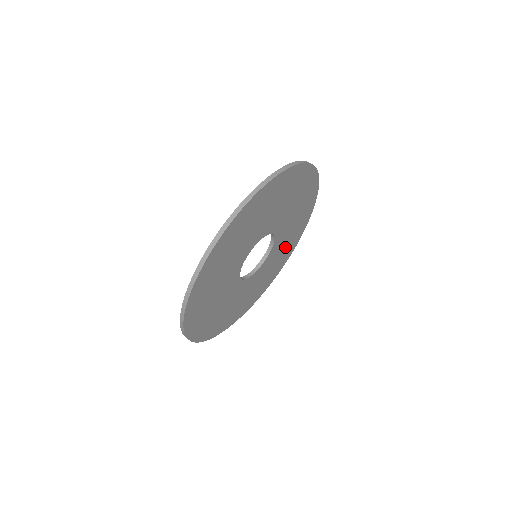
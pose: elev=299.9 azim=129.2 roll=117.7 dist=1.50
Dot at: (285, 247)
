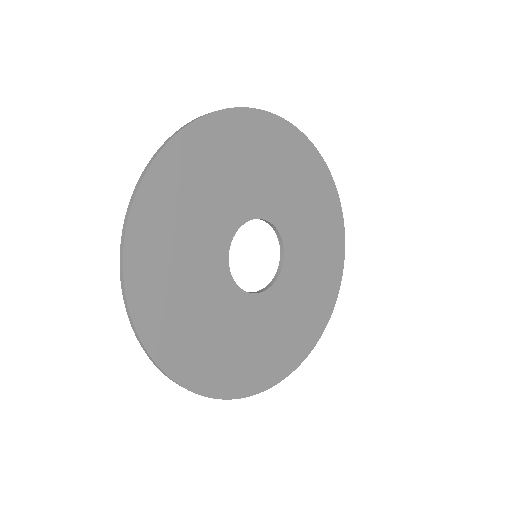
Dot at: (245, 349)
